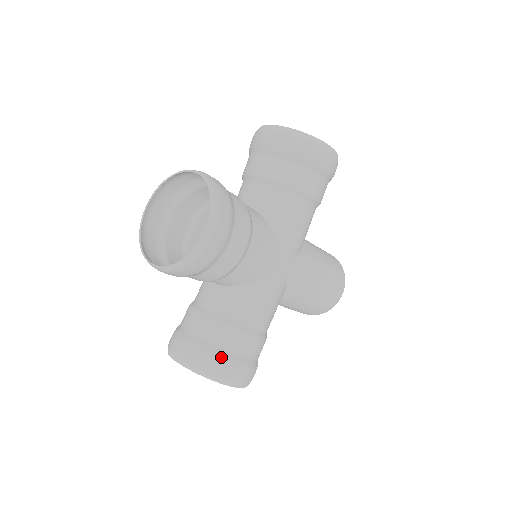
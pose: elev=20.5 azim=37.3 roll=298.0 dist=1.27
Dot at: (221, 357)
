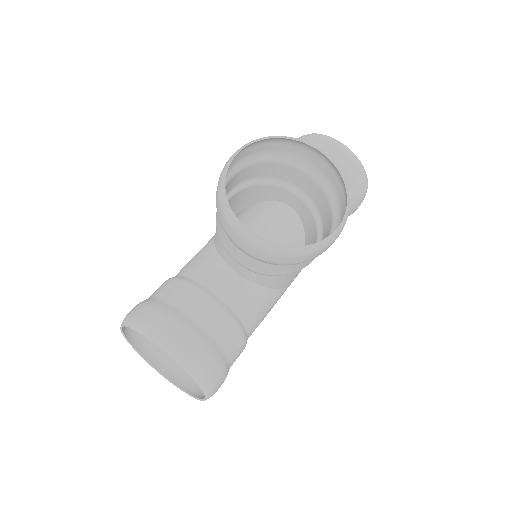
Dot at: (221, 362)
